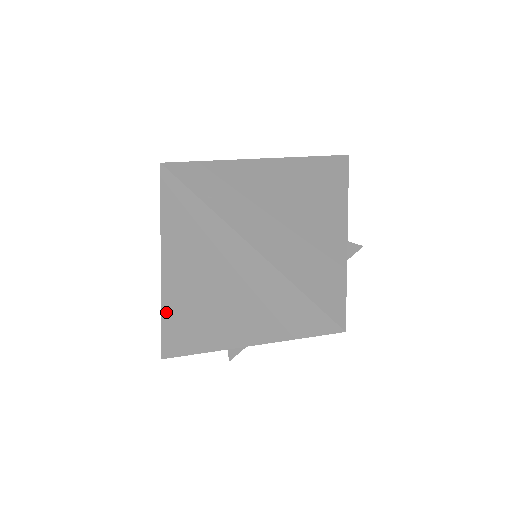
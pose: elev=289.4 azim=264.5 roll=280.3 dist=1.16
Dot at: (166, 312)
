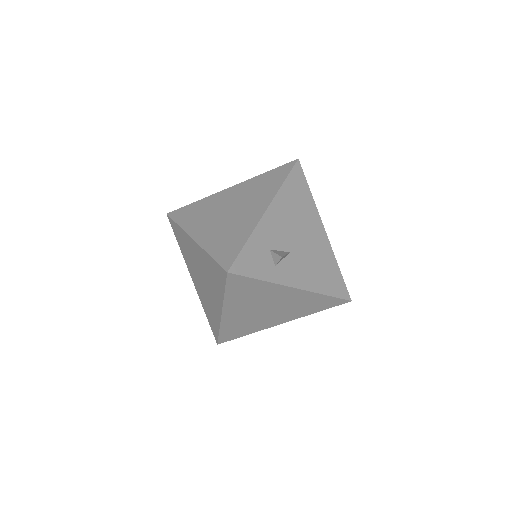
Dot at: (210, 248)
